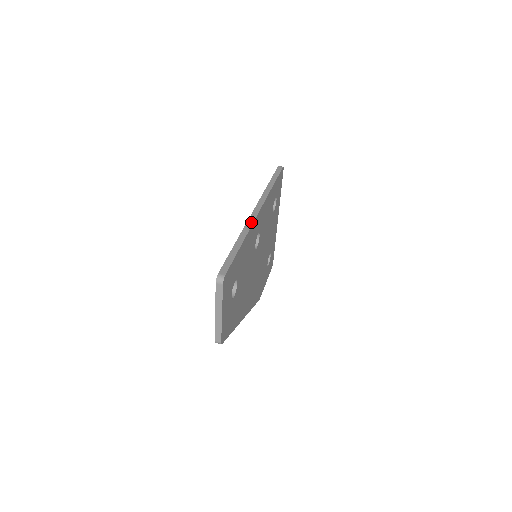
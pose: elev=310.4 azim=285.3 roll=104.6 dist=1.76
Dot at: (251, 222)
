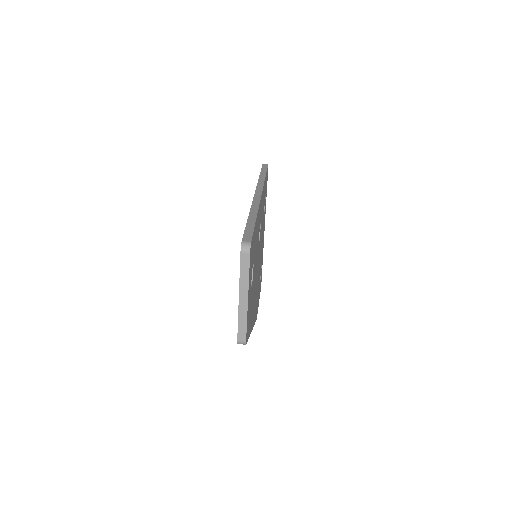
Dot at: (257, 201)
